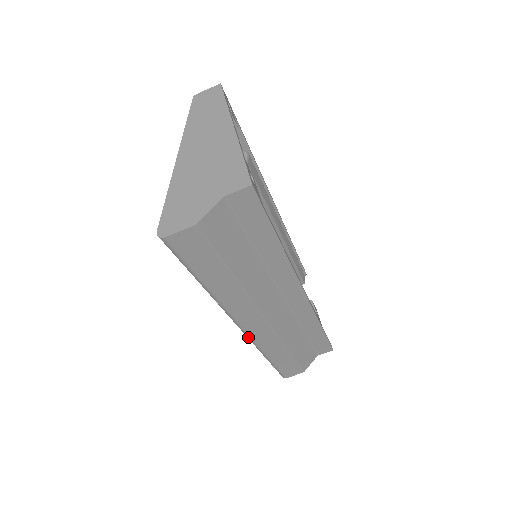
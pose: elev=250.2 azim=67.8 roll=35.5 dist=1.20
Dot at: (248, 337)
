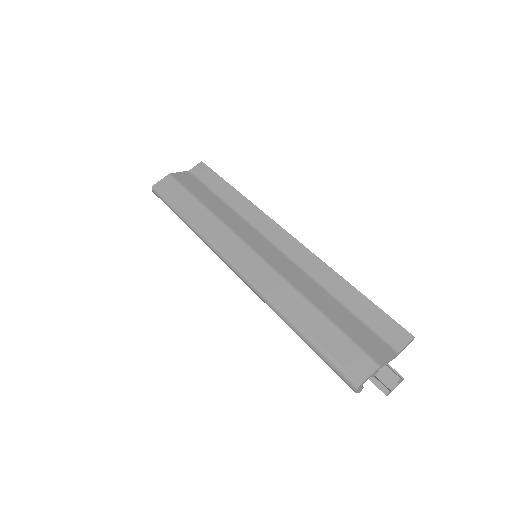
Dot at: (249, 282)
